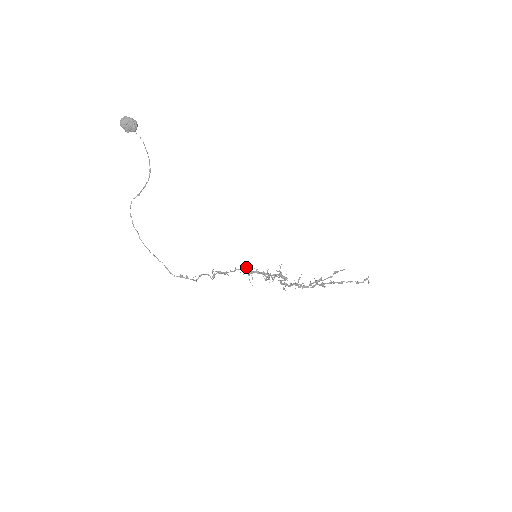
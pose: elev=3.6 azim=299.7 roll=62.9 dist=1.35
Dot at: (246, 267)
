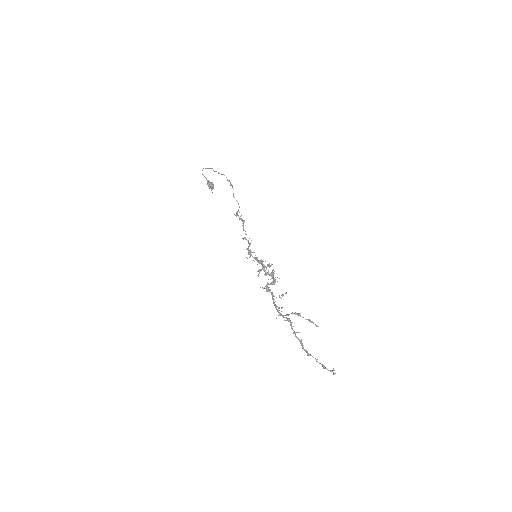
Dot at: occluded
